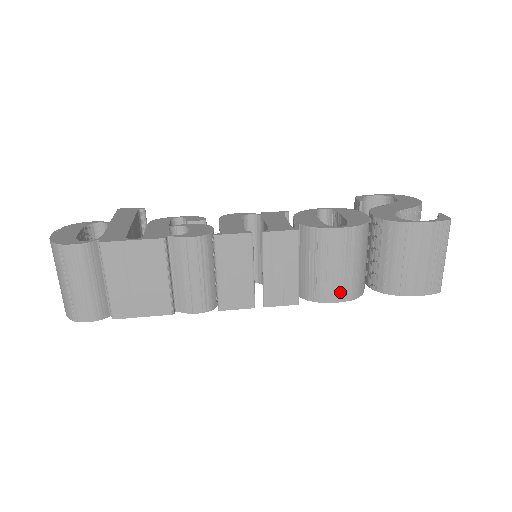
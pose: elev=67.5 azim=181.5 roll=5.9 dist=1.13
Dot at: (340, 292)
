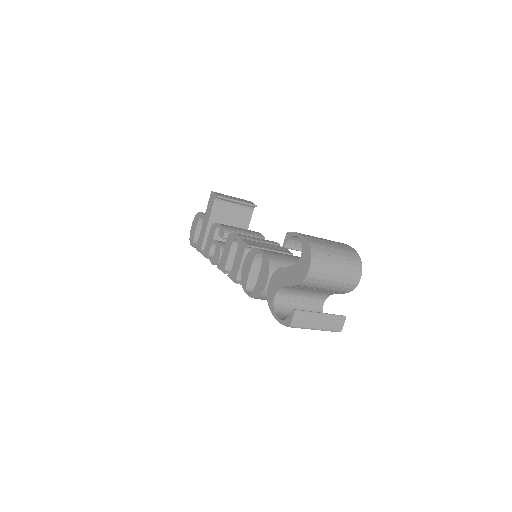
Dot at: occluded
